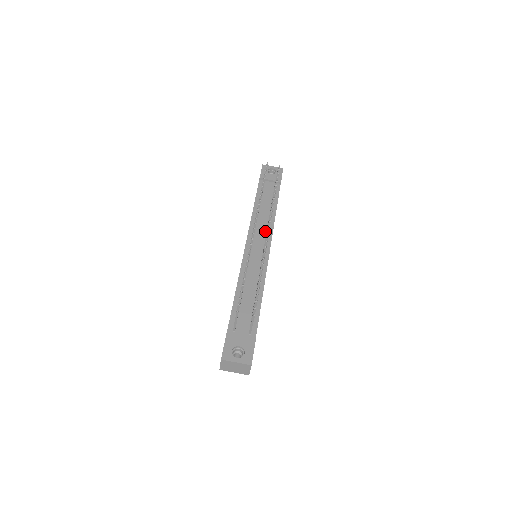
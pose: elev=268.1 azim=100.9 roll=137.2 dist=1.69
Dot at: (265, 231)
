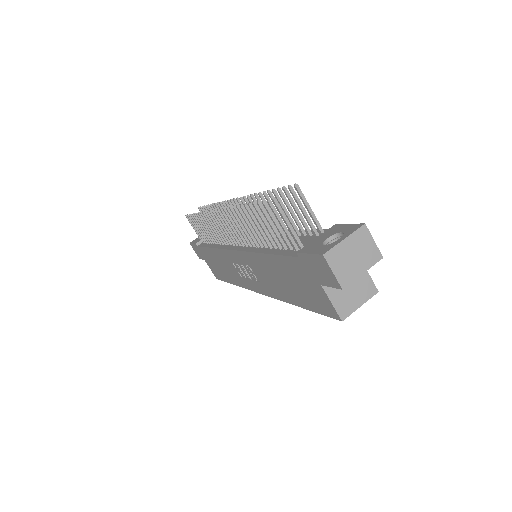
Dot at: occluded
